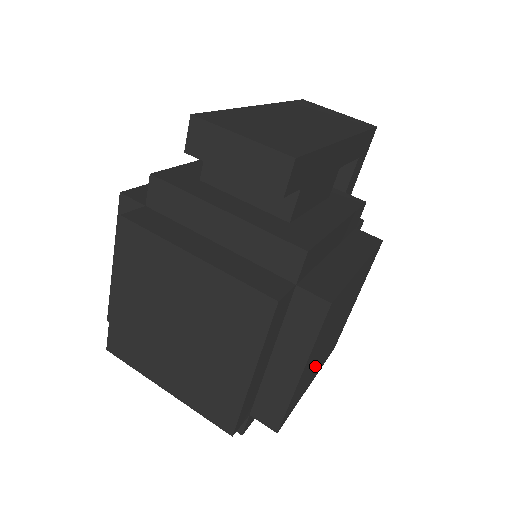
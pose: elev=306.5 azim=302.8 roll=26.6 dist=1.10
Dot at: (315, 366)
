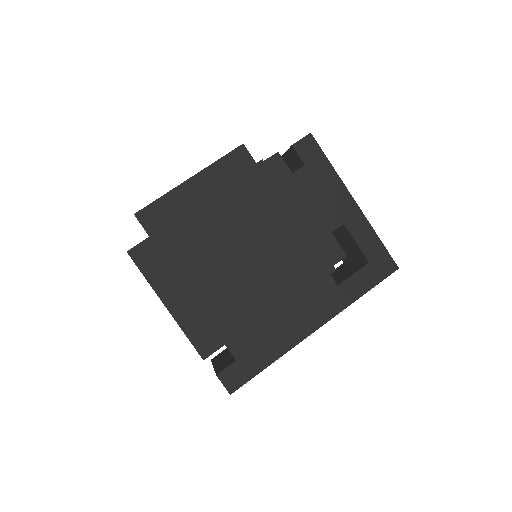
Dot at: (211, 258)
